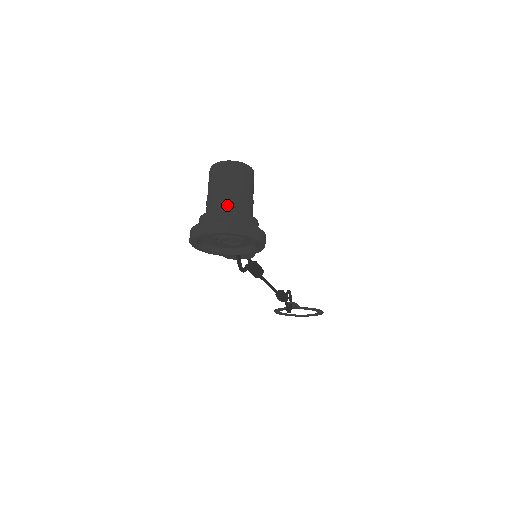
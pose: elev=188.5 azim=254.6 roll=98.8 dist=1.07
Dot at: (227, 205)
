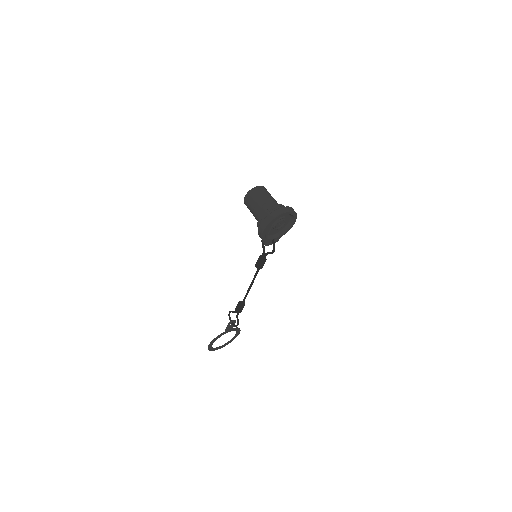
Dot at: (275, 204)
